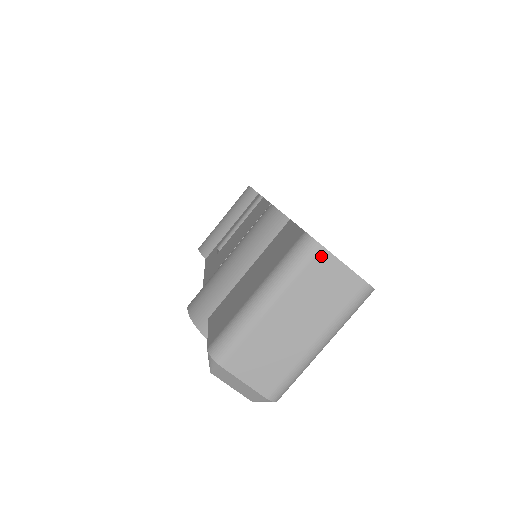
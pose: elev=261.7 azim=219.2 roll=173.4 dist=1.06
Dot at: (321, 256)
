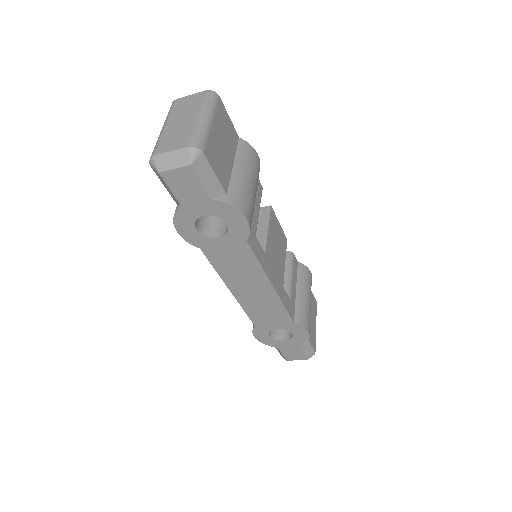
Dot at: (178, 101)
